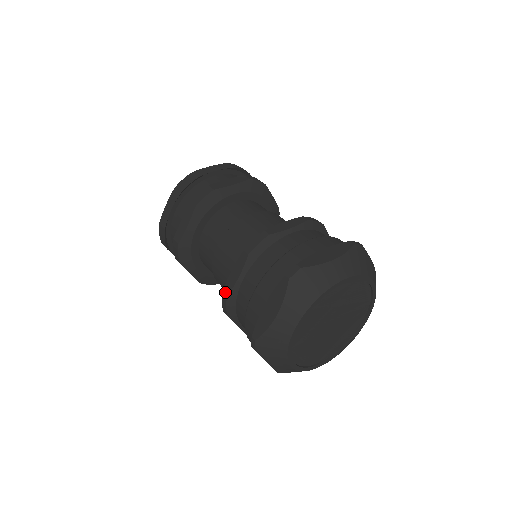
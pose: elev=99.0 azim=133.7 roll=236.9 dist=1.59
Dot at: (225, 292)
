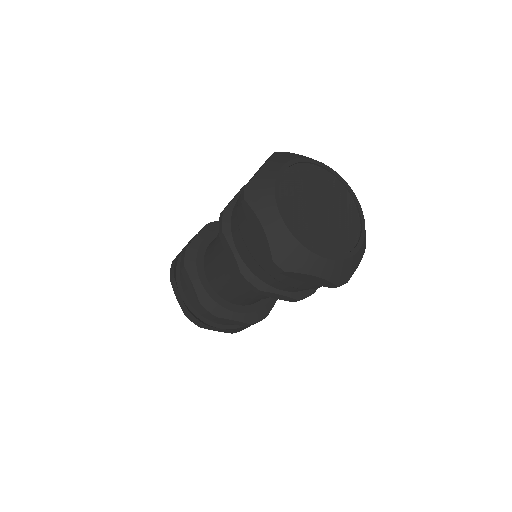
Dot at: (238, 274)
